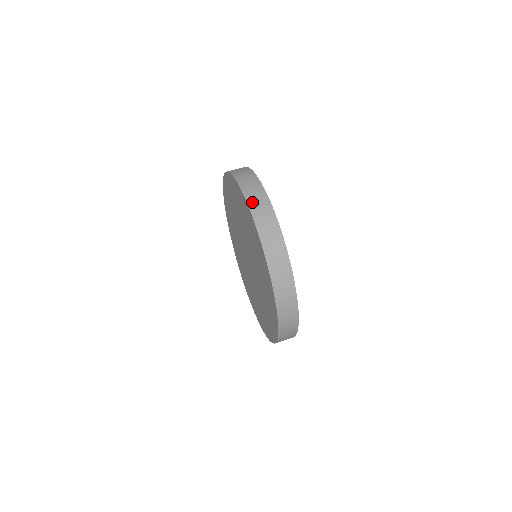
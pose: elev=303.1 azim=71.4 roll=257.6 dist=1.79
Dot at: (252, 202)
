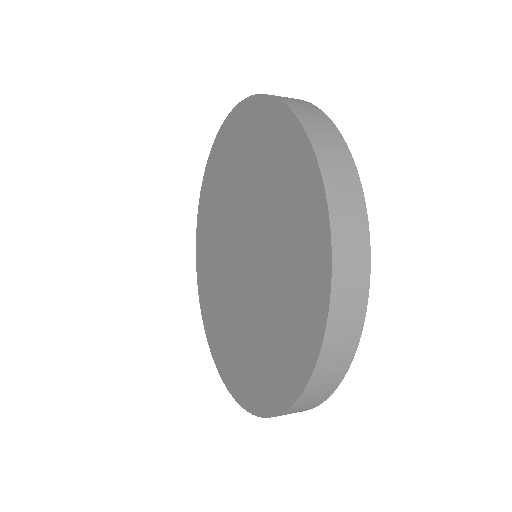
Dot at: occluded
